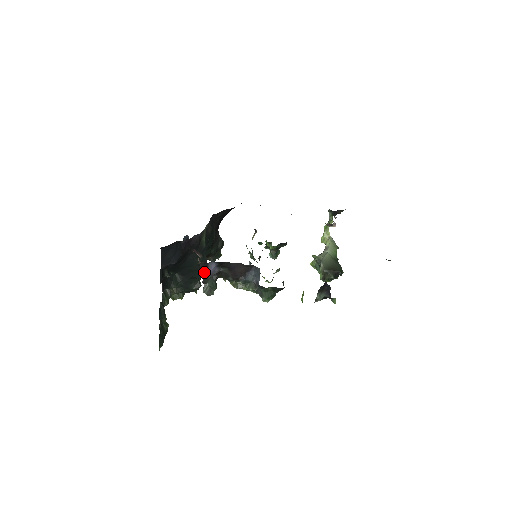
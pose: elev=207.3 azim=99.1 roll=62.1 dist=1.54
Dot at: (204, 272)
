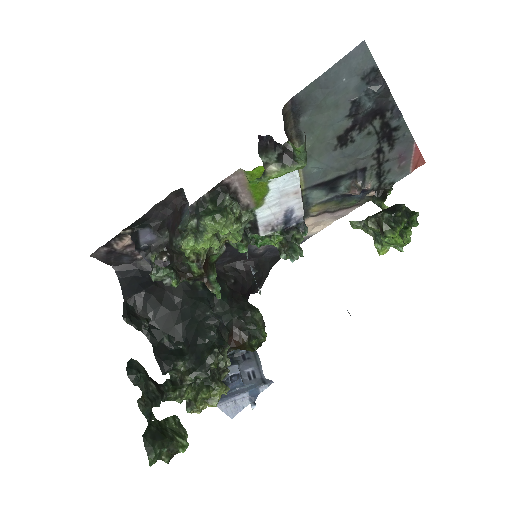
Dot at: (136, 243)
